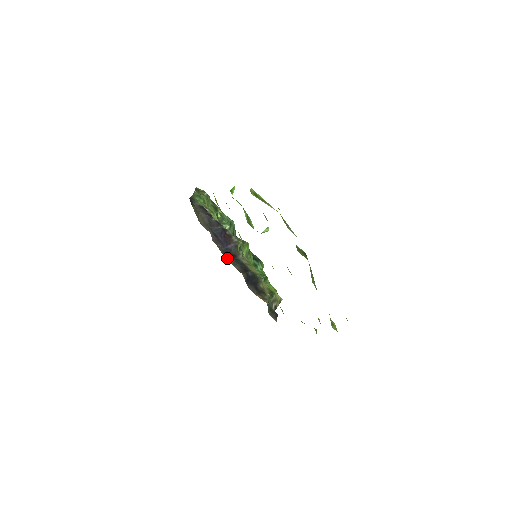
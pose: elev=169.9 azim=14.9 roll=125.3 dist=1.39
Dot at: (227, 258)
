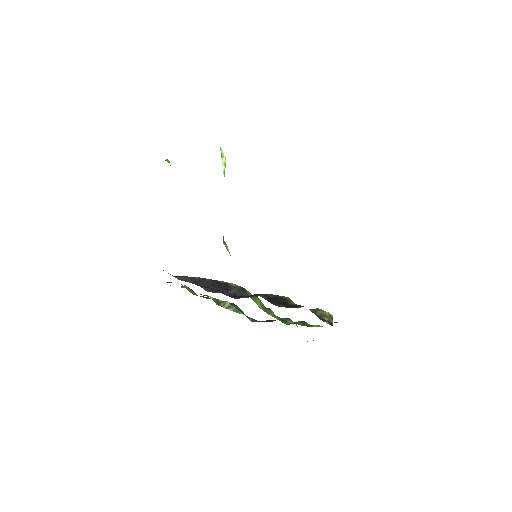
Dot at: occluded
